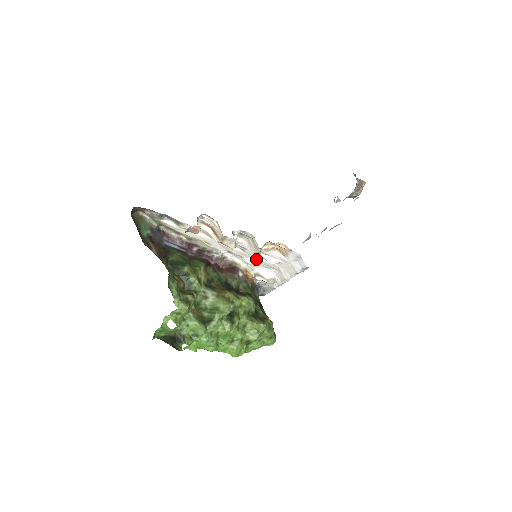
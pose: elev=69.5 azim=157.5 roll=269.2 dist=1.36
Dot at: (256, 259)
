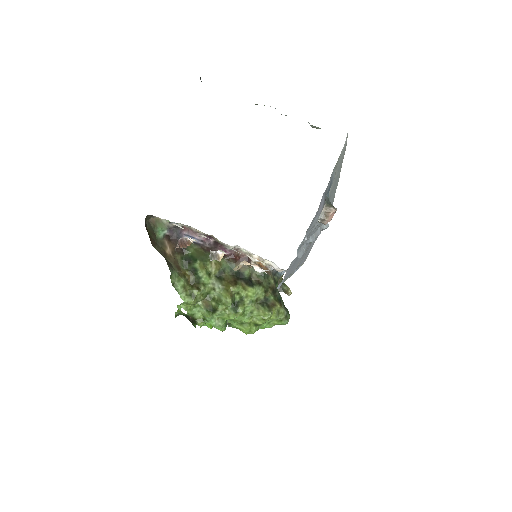
Dot at: (255, 259)
